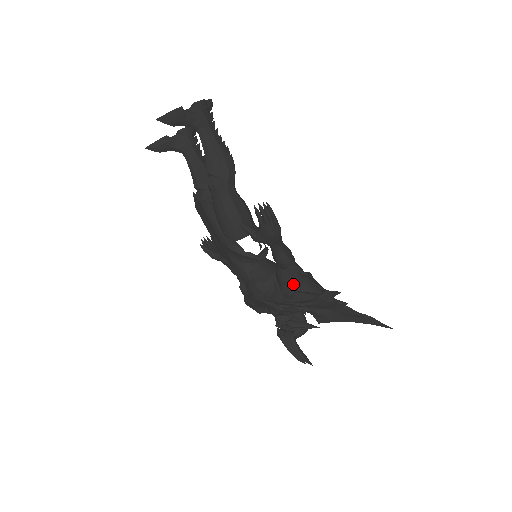
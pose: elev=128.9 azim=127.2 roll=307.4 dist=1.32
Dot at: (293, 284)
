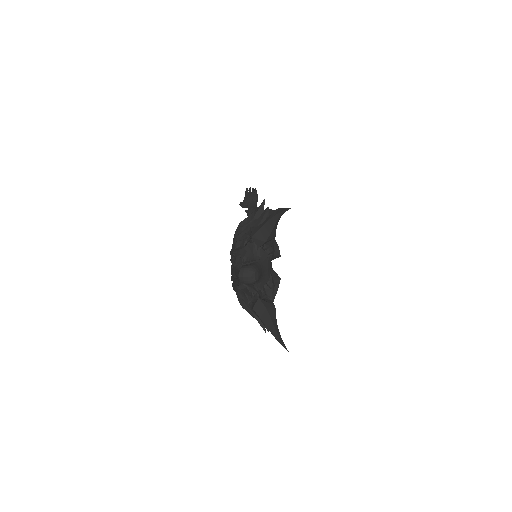
Dot at: occluded
